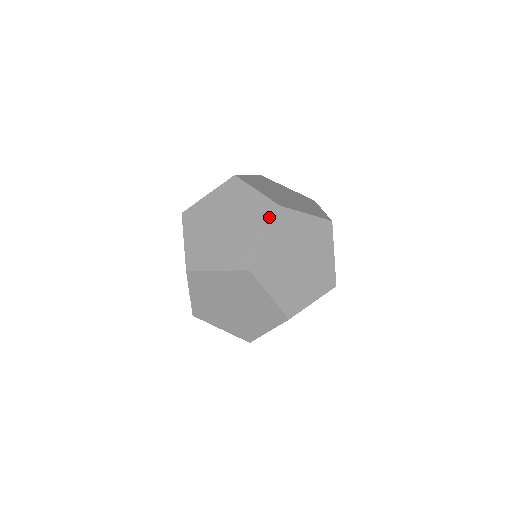
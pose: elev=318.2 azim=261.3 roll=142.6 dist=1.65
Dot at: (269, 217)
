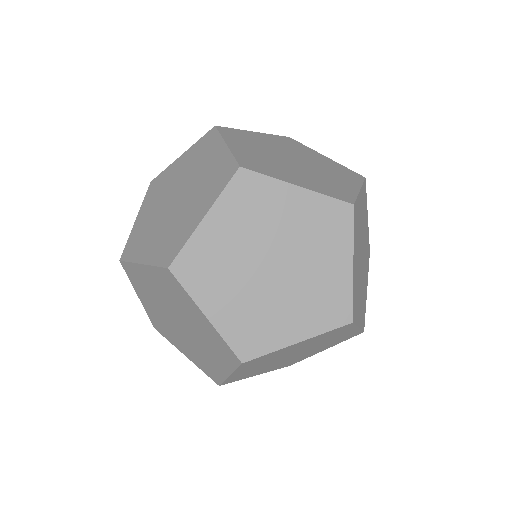
Dot at: (213, 138)
